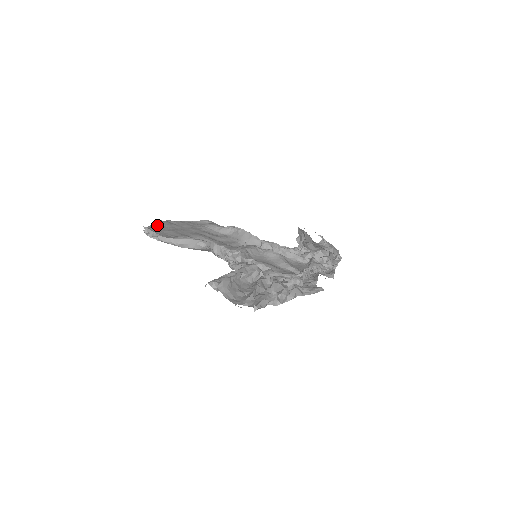
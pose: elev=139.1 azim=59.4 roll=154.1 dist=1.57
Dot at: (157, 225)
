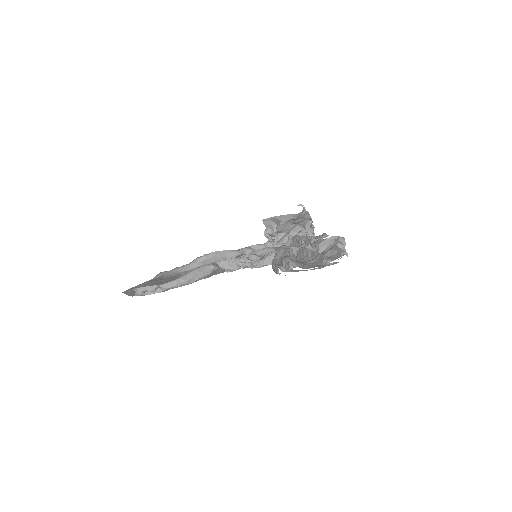
Dot at: (132, 291)
